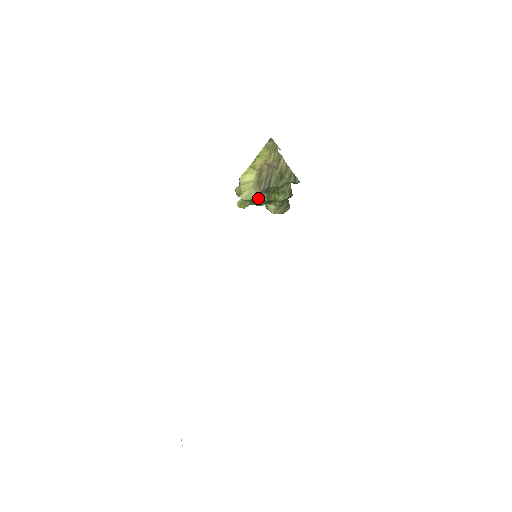
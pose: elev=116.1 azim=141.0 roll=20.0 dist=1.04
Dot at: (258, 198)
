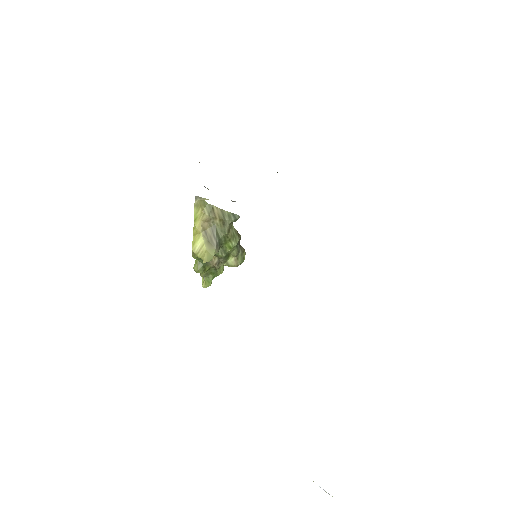
Dot at: (216, 261)
